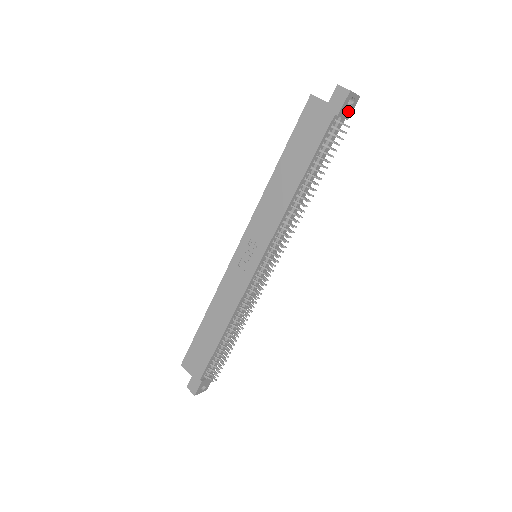
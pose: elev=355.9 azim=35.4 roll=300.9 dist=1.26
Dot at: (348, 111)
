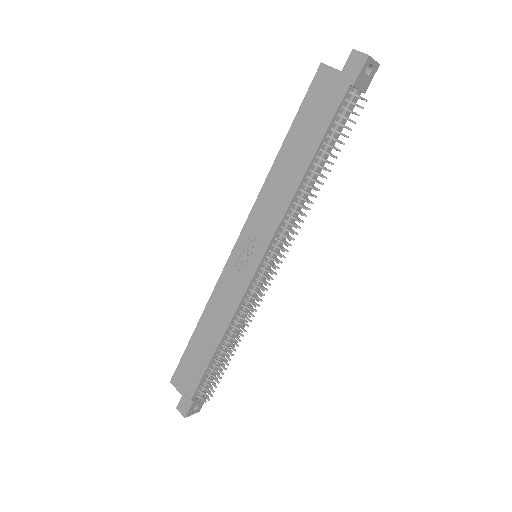
Dot at: (365, 82)
